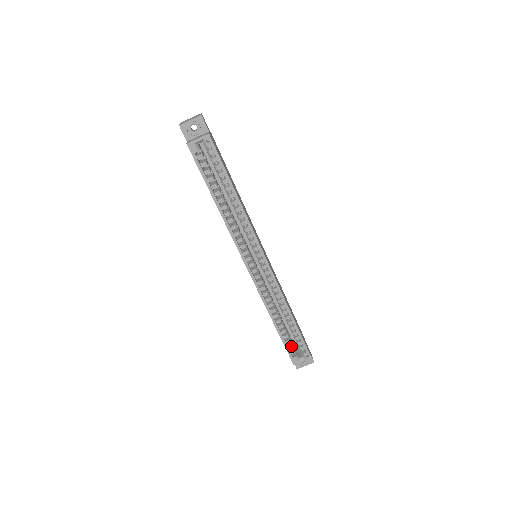
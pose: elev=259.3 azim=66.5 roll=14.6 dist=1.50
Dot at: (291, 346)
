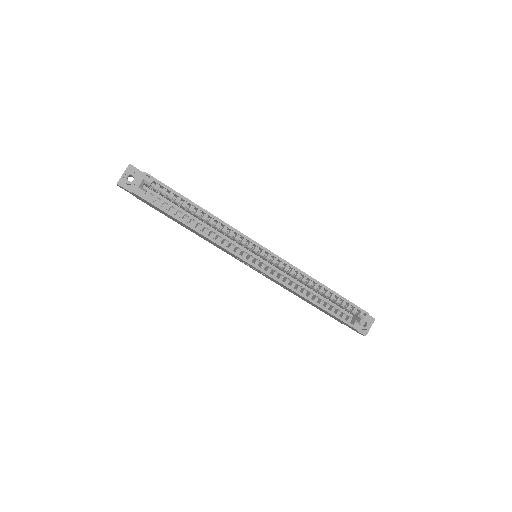
Dot at: (344, 315)
